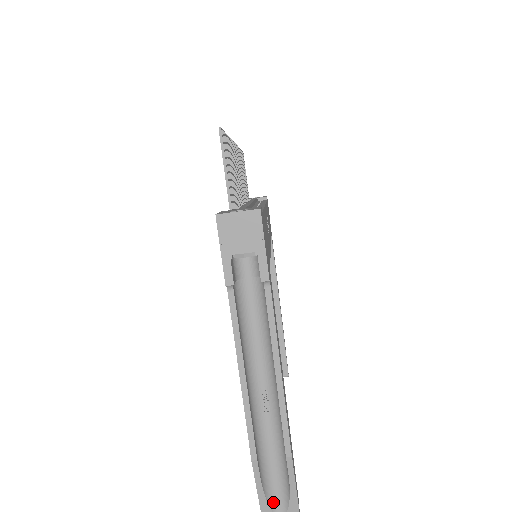
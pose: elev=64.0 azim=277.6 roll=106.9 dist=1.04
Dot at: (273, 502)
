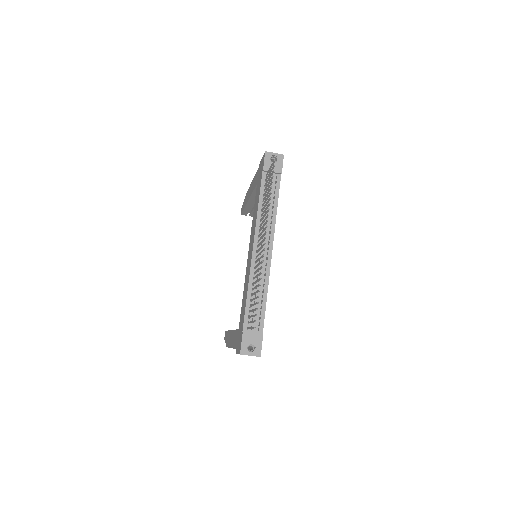
Dot at: occluded
